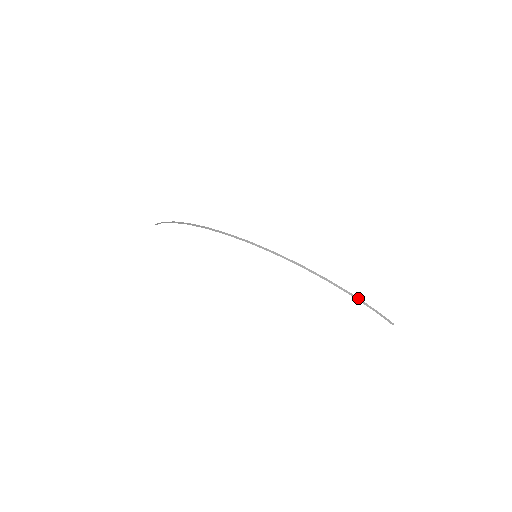
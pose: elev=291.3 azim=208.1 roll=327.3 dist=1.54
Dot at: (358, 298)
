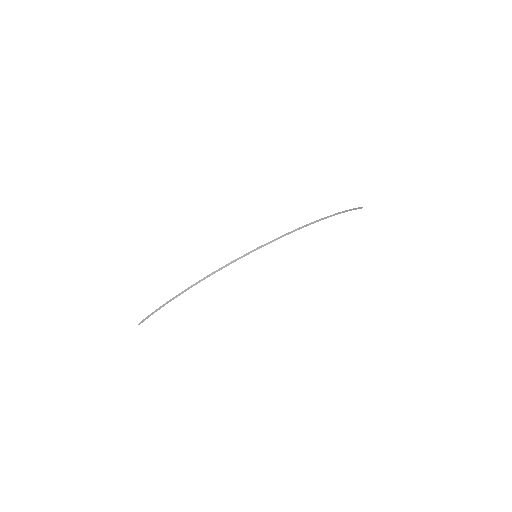
Dot at: (342, 212)
